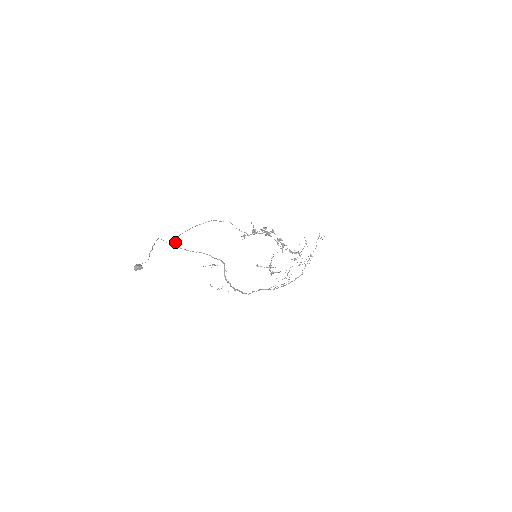
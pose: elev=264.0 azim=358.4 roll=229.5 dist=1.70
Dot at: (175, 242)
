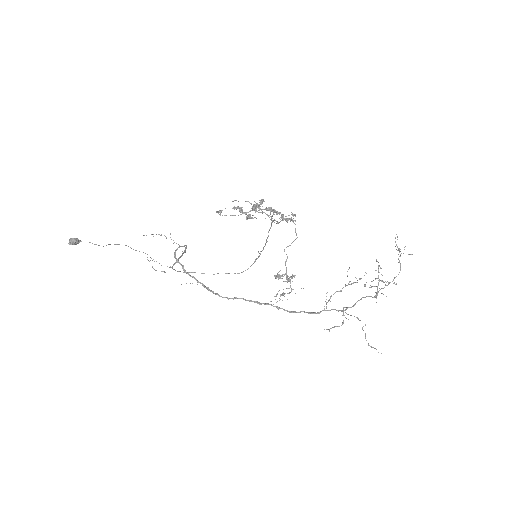
Dot at: (177, 271)
